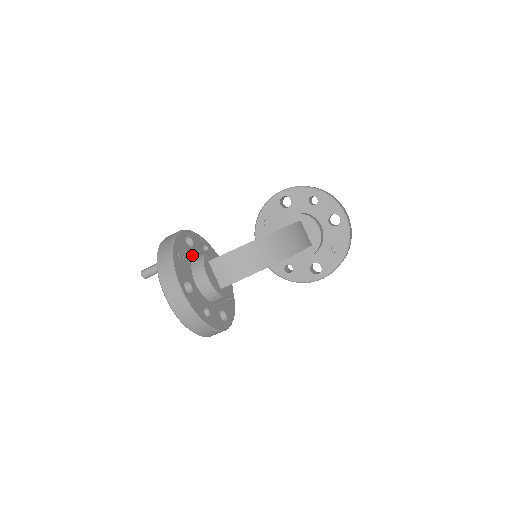
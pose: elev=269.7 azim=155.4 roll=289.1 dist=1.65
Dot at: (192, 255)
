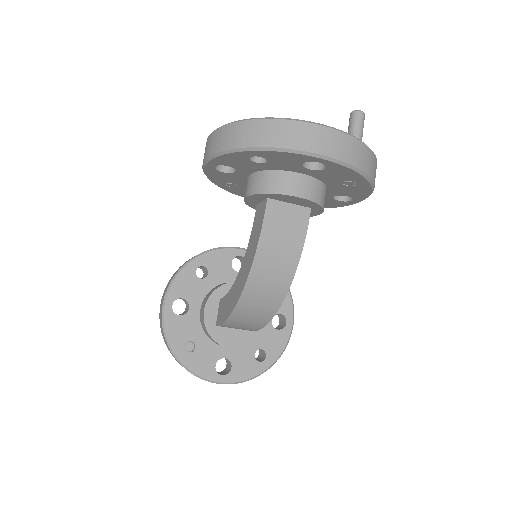
Dot at: (197, 318)
